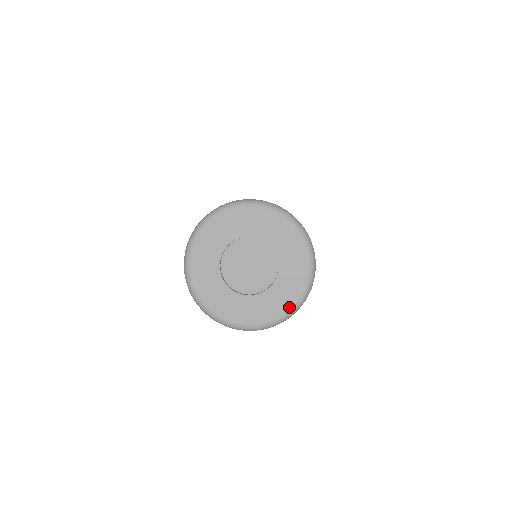
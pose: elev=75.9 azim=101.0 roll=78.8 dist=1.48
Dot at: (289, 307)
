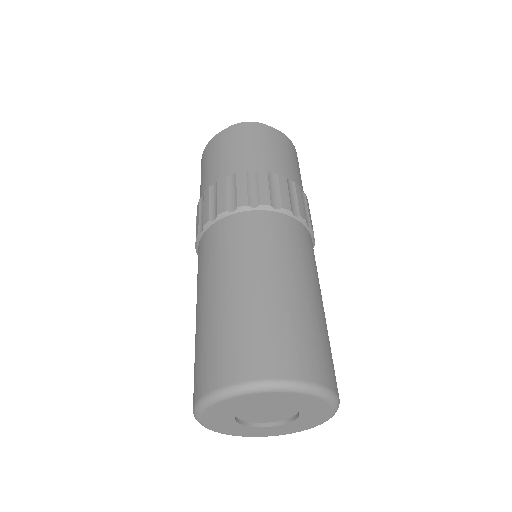
Dot at: (307, 429)
